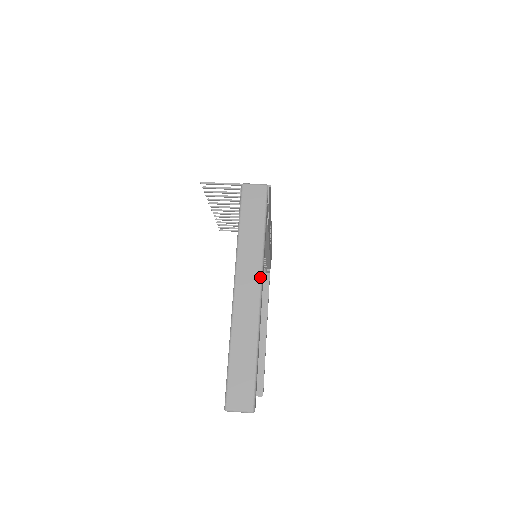
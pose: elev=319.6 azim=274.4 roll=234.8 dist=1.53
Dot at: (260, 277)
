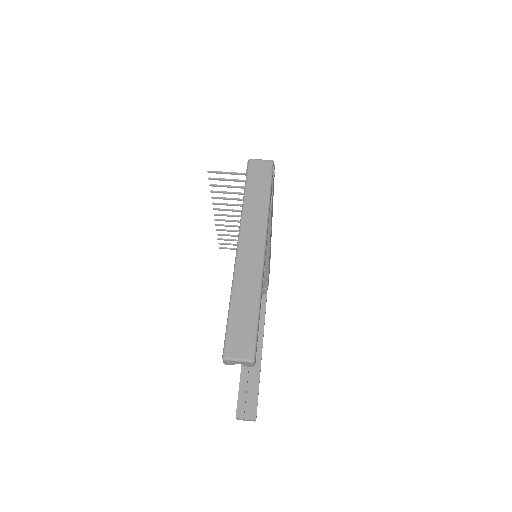
Dot at: (264, 235)
